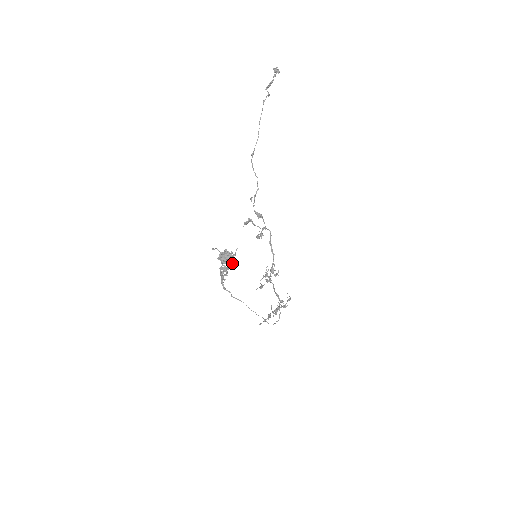
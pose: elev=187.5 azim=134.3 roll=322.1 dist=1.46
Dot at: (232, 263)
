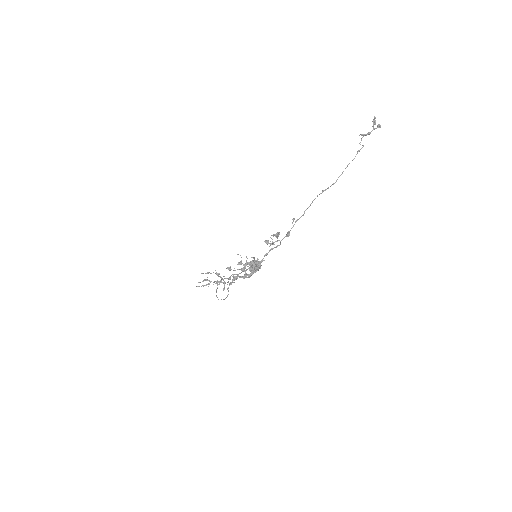
Dot at: occluded
